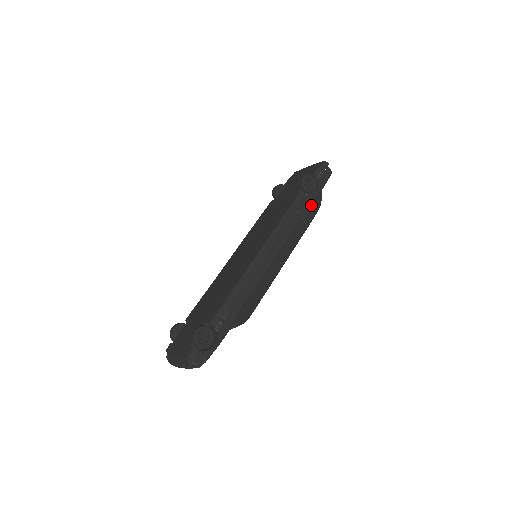
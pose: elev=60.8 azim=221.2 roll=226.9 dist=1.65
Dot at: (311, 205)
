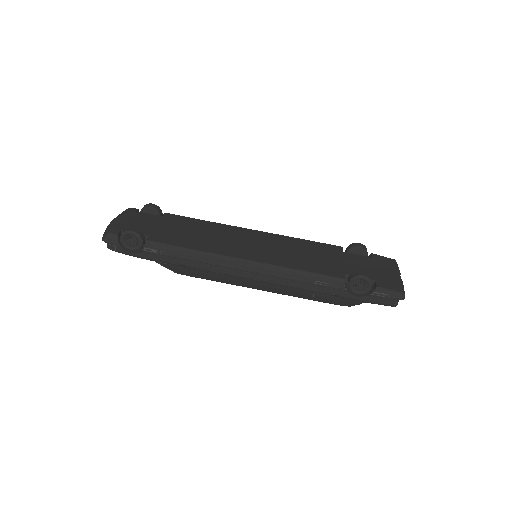
Dot at: (337, 296)
